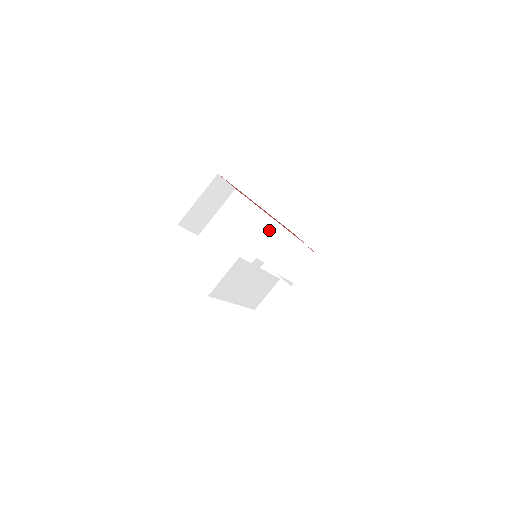
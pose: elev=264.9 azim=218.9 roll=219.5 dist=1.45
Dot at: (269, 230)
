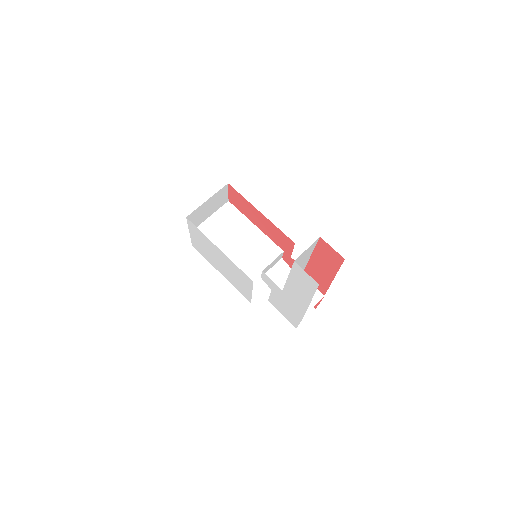
Dot at: (258, 240)
